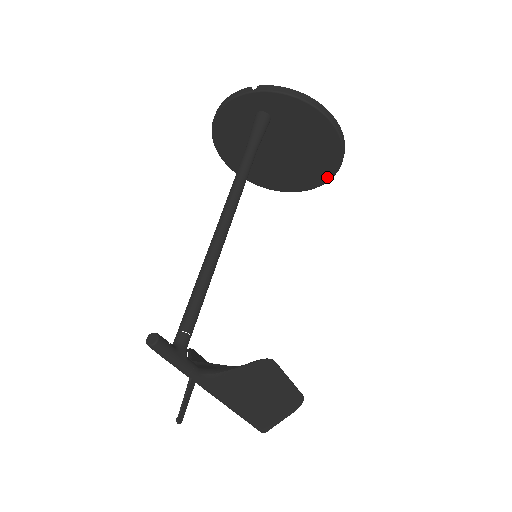
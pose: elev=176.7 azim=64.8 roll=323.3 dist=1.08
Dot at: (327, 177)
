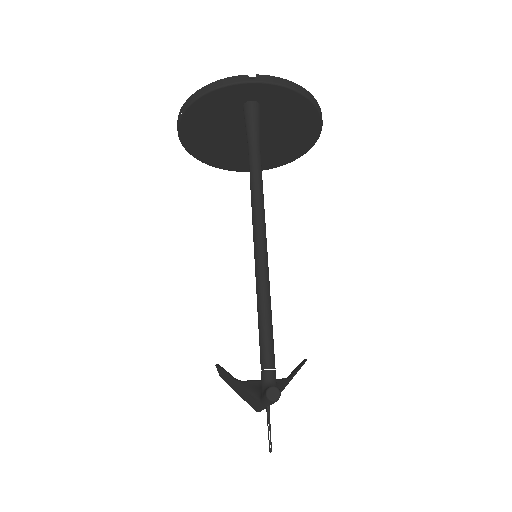
Dot at: (290, 160)
